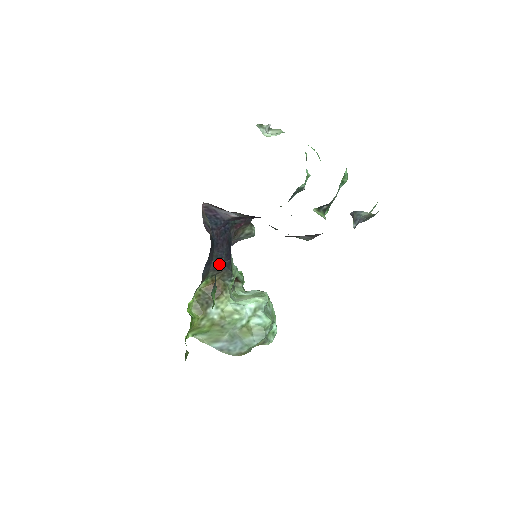
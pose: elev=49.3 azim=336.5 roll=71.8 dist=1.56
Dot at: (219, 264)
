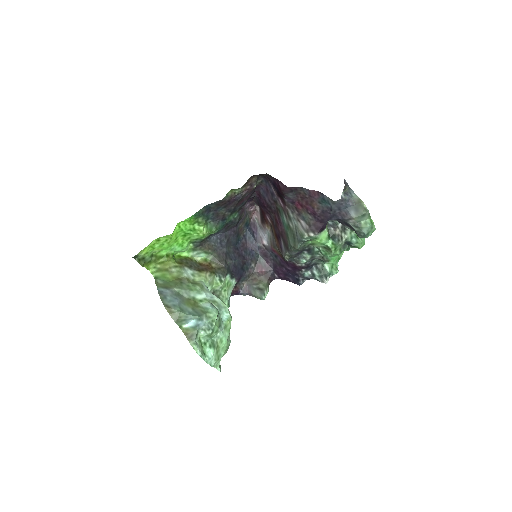
Dot at: (226, 257)
